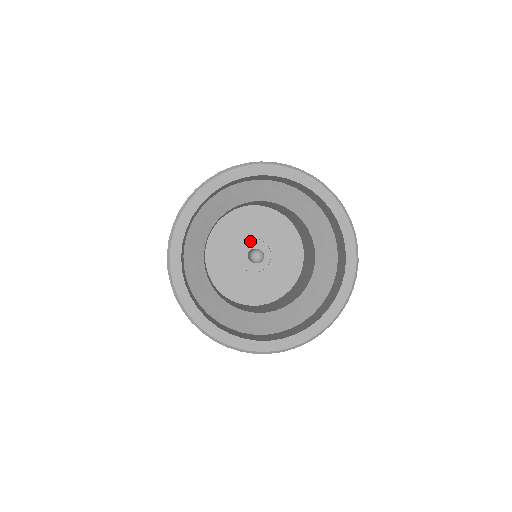
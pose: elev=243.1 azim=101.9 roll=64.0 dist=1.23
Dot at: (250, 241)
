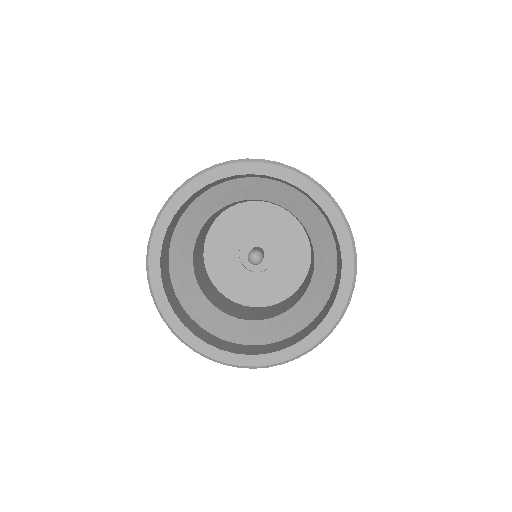
Dot at: (245, 243)
